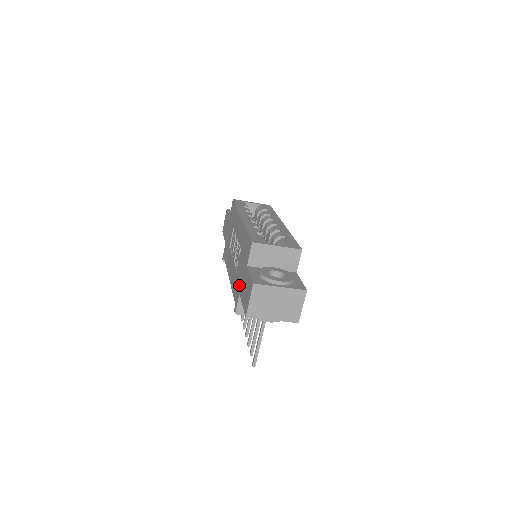
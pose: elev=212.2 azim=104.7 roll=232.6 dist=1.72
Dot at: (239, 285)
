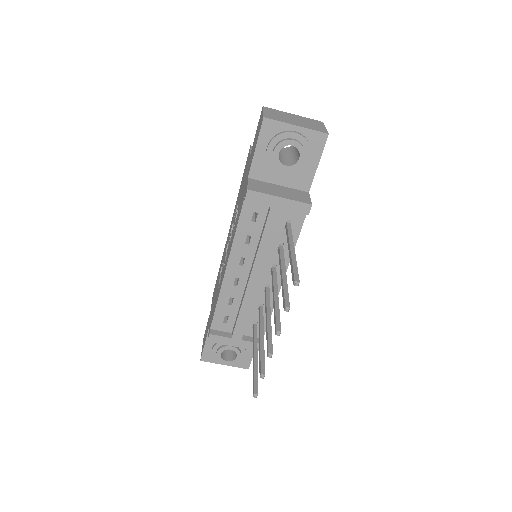
Dot at: (245, 184)
